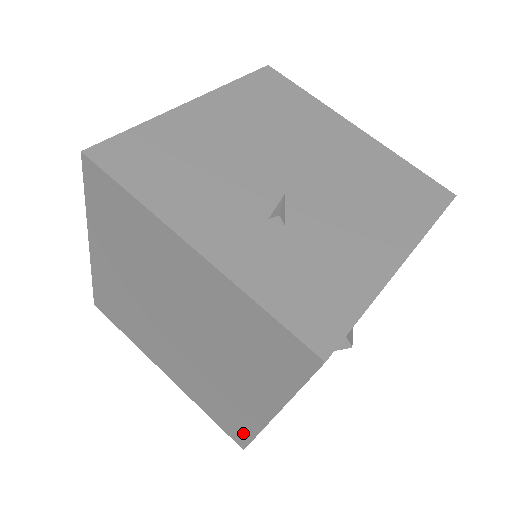
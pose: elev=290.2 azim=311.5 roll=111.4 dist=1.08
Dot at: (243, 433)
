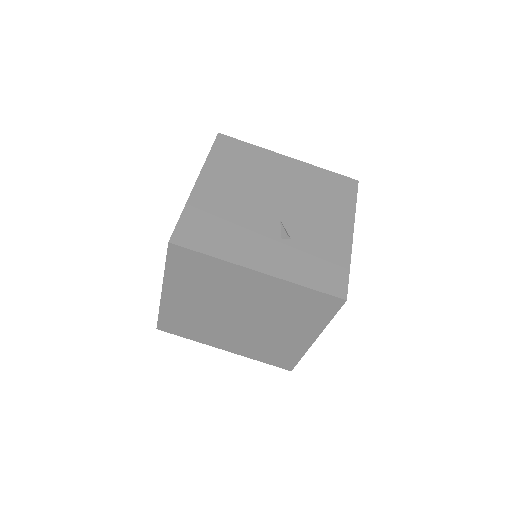
Dot at: (291, 361)
